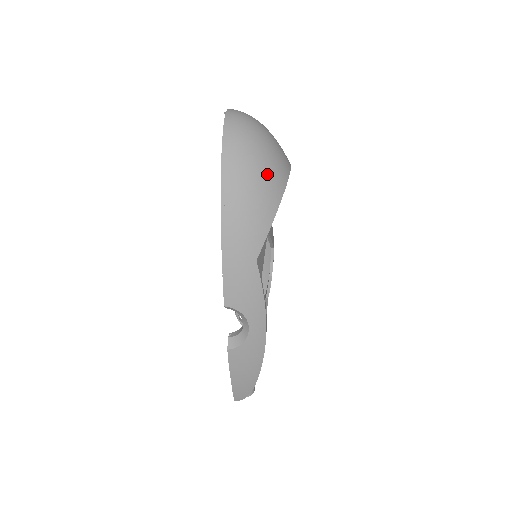
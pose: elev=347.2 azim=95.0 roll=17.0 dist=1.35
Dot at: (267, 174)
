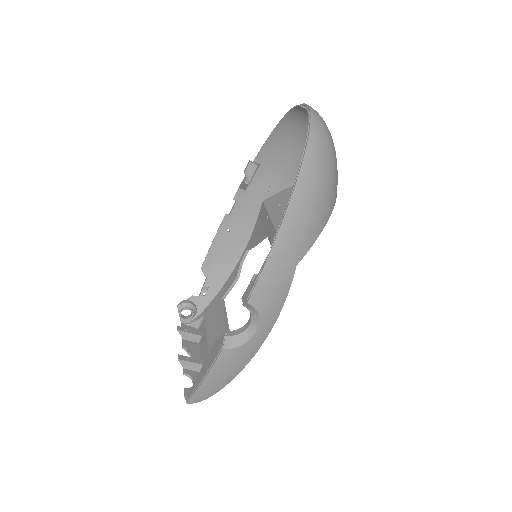
Dot at: (332, 183)
